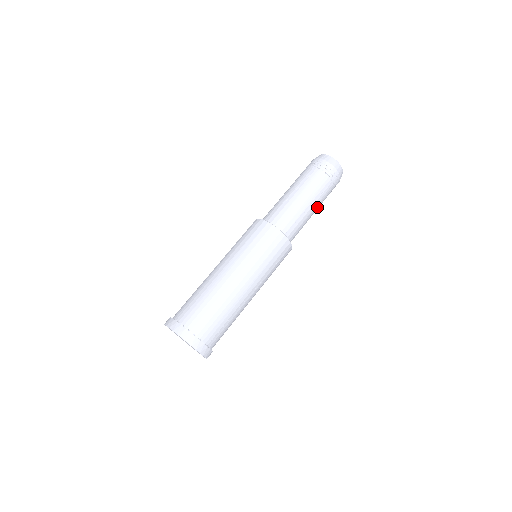
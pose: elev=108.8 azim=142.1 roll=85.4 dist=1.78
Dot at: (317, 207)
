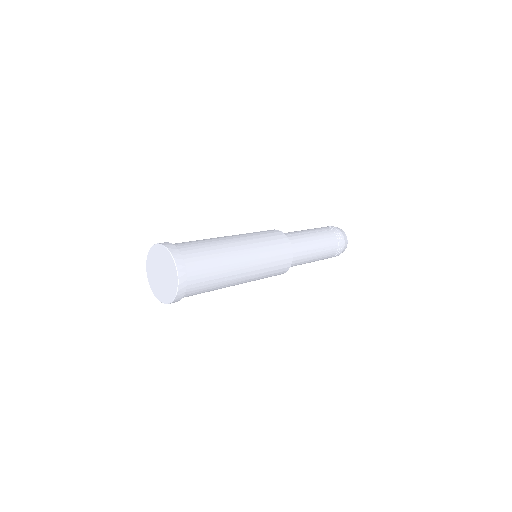
Dot at: (318, 258)
